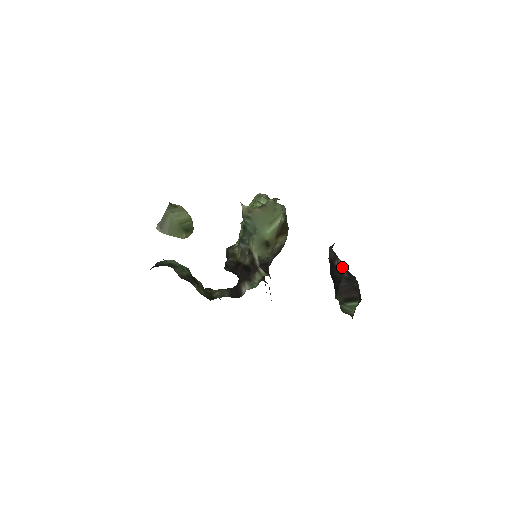
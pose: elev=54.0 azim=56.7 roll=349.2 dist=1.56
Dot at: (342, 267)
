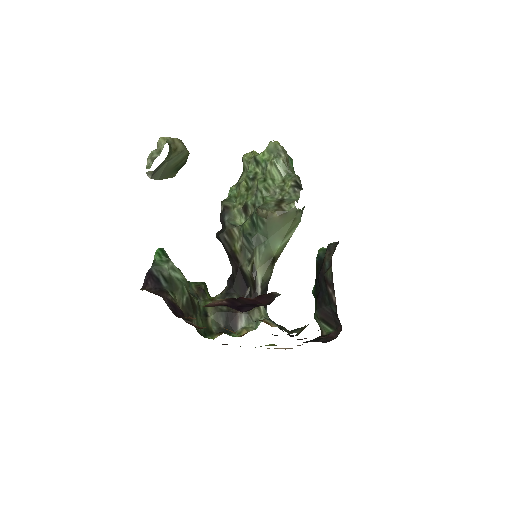
Dot at: (334, 304)
